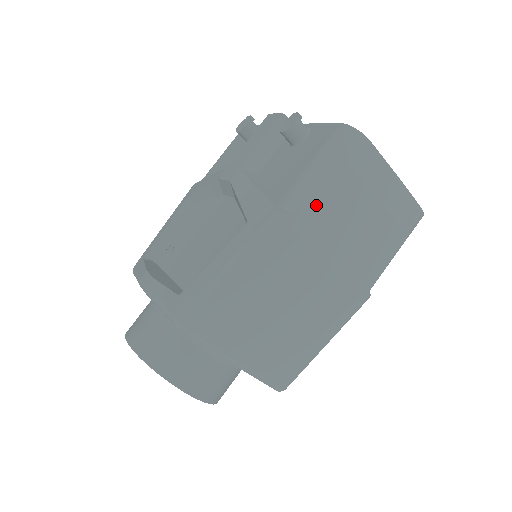
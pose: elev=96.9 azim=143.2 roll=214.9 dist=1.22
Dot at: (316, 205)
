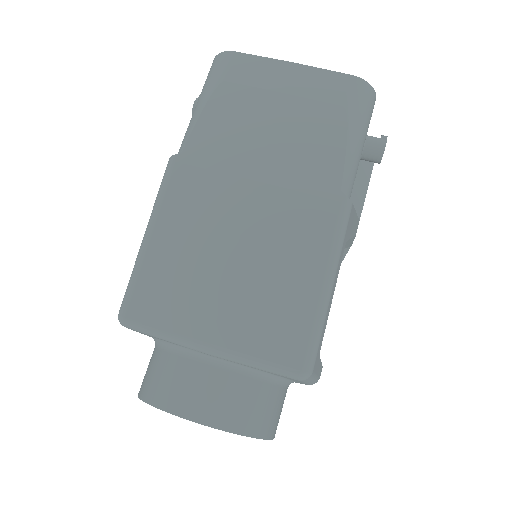
Dot at: (204, 132)
